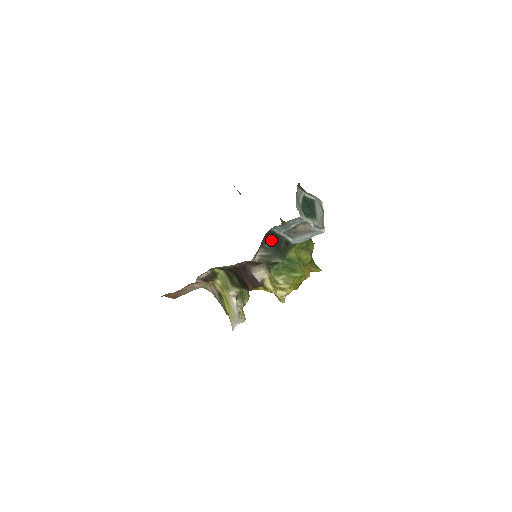
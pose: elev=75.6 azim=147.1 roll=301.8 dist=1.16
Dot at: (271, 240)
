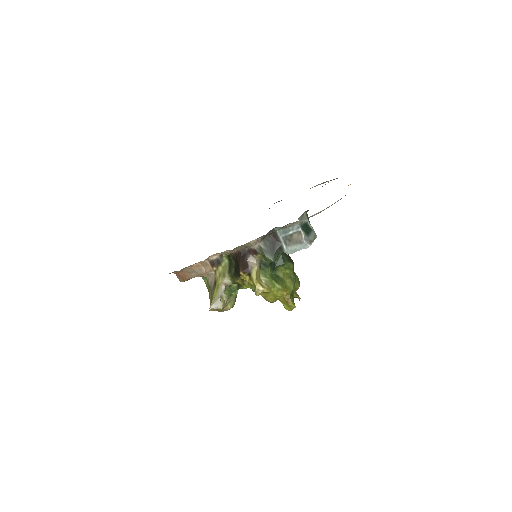
Dot at: (272, 240)
